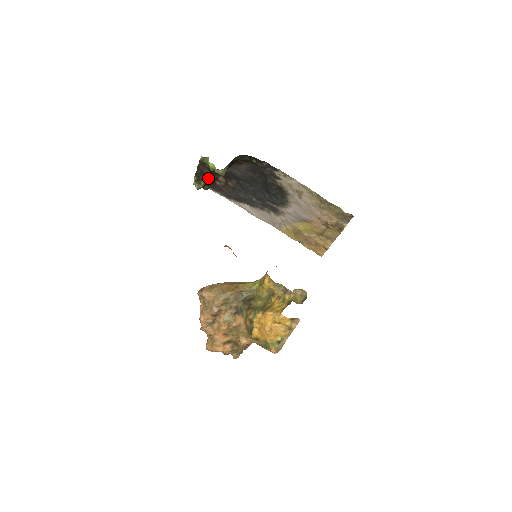
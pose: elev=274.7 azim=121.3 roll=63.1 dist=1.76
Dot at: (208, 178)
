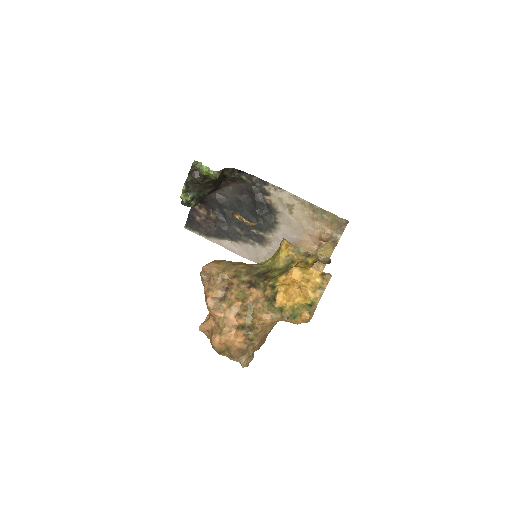
Dot at: (197, 190)
